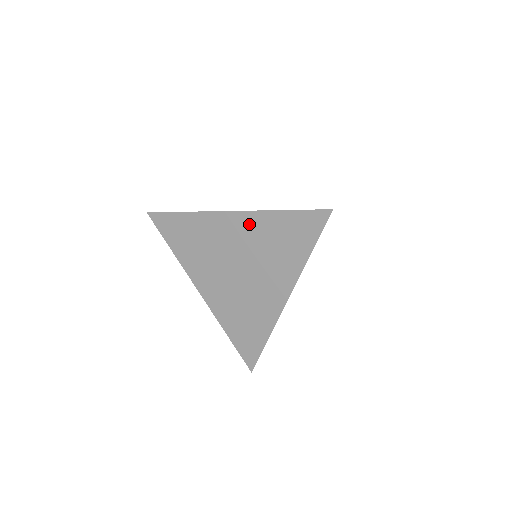
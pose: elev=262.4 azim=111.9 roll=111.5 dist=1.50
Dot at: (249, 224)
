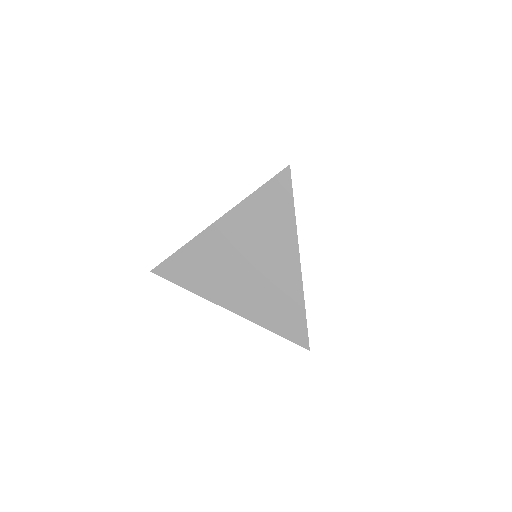
Dot at: (235, 221)
